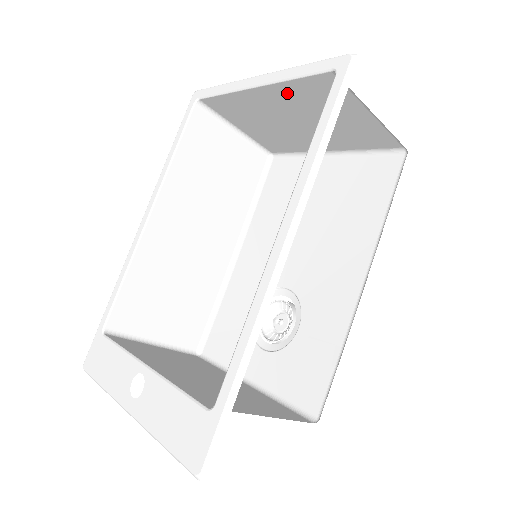
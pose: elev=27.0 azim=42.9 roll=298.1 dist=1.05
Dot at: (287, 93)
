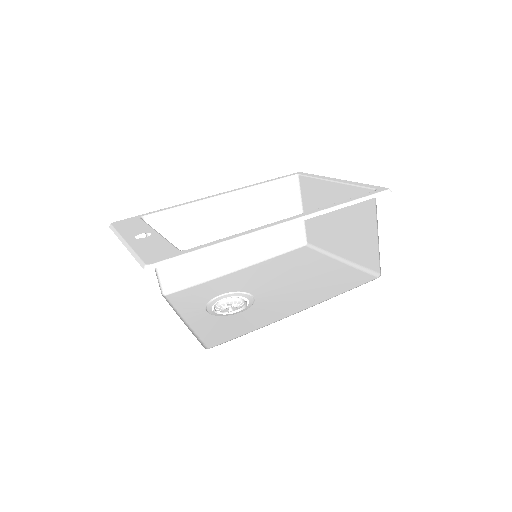
Dot at: (345, 194)
